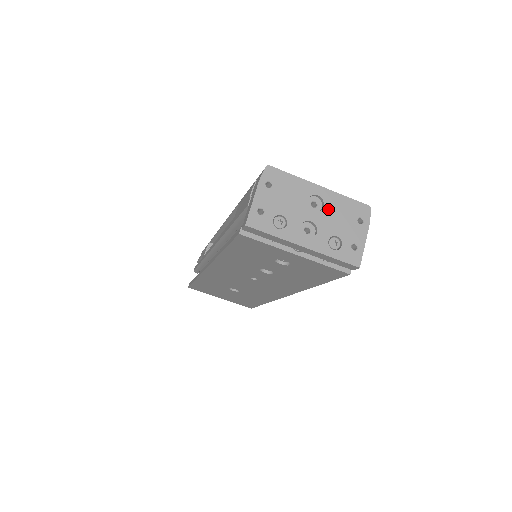
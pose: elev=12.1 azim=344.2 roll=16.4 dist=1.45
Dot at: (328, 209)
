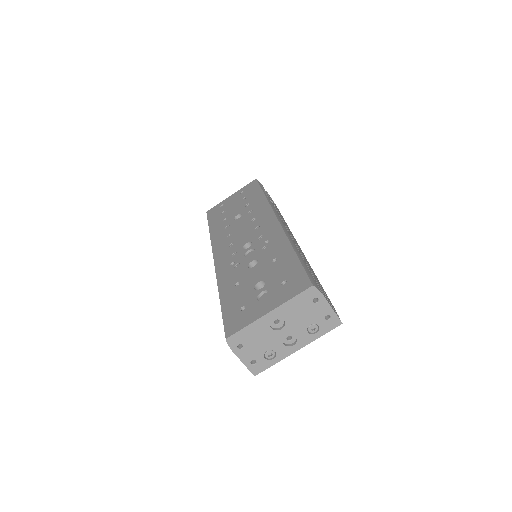
Dot at: (288, 318)
